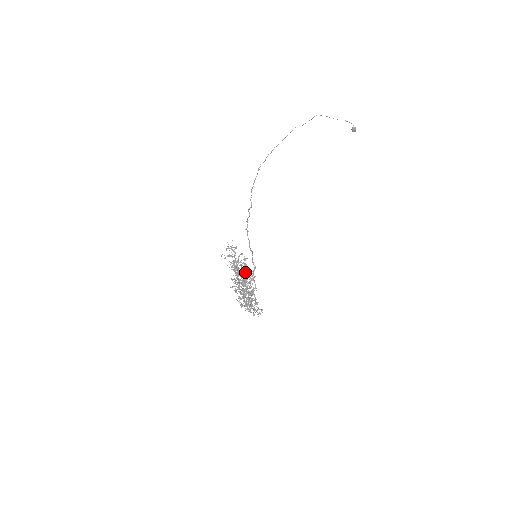
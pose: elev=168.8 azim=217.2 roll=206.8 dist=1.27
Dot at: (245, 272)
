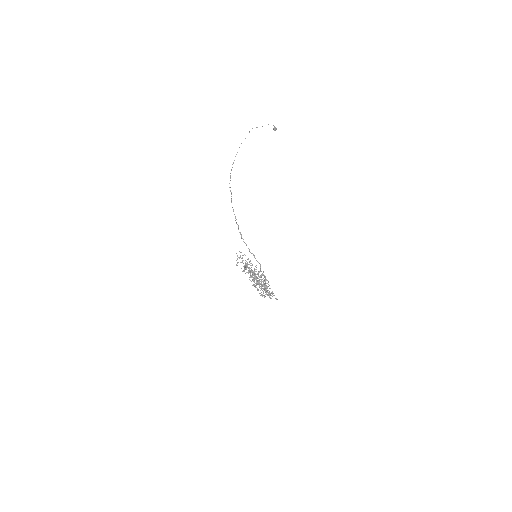
Dot at: occluded
